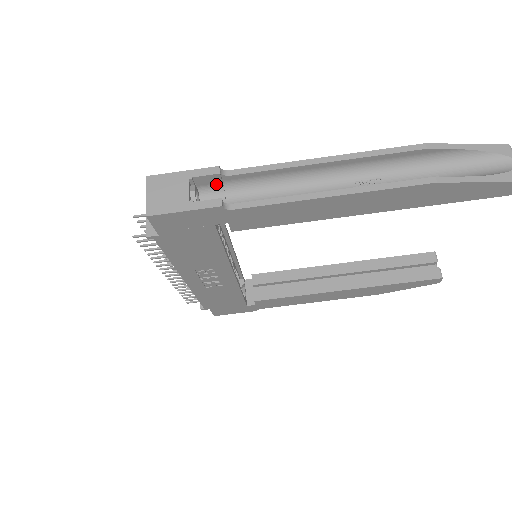
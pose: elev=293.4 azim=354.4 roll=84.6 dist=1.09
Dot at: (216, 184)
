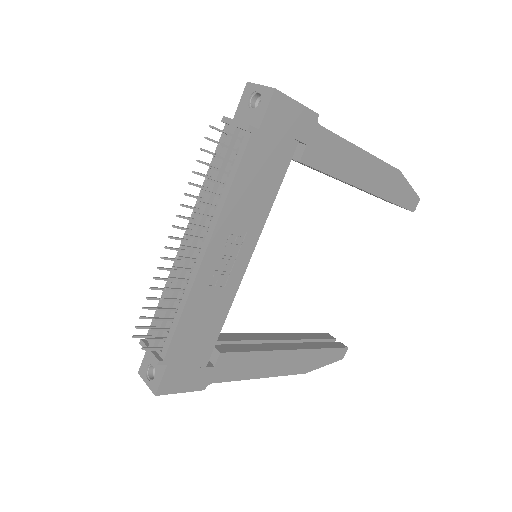
Dot at: occluded
